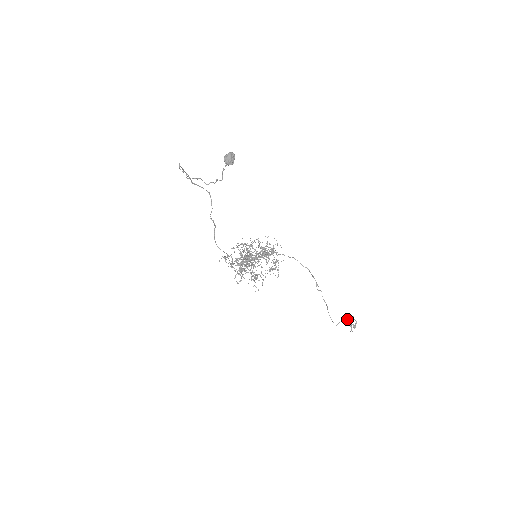
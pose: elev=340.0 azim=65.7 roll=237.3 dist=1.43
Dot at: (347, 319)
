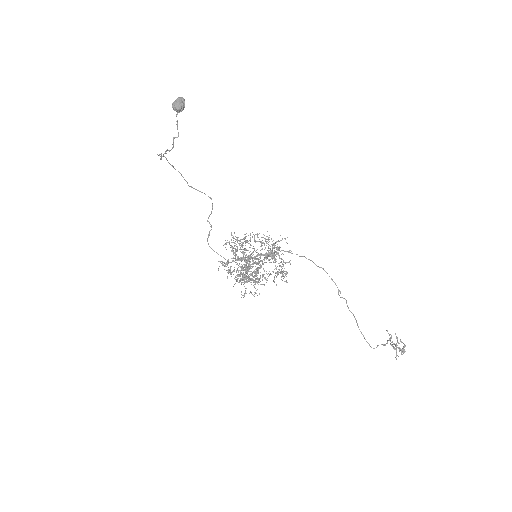
Dot at: (389, 340)
